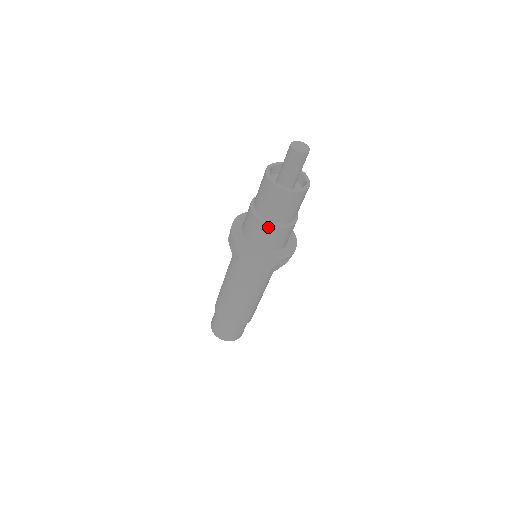
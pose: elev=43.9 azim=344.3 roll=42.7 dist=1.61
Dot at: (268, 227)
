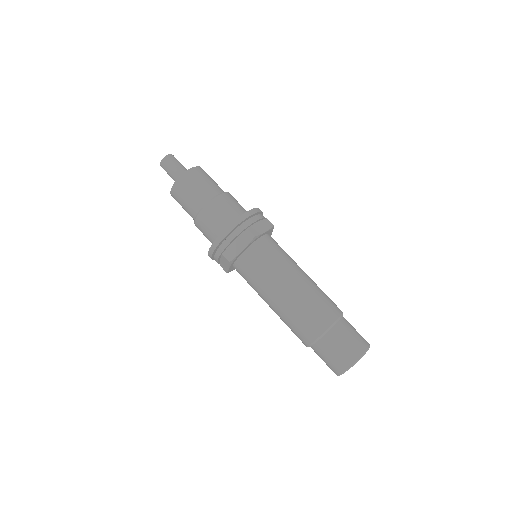
Dot at: (224, 195)
